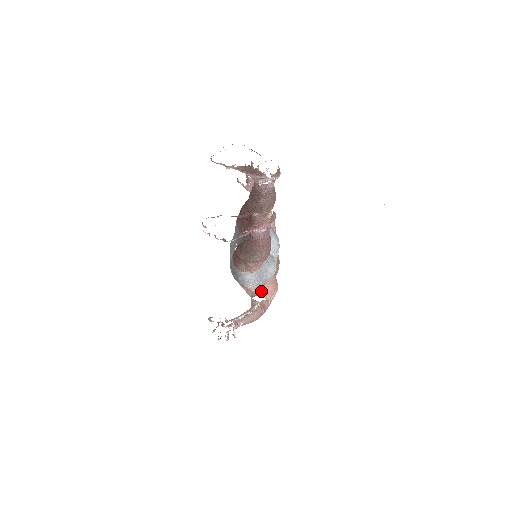
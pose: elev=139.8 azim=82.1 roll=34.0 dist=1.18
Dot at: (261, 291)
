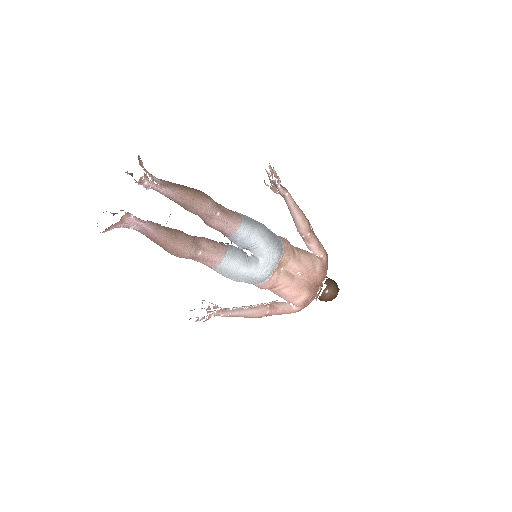
Dot at: (276, 292)
